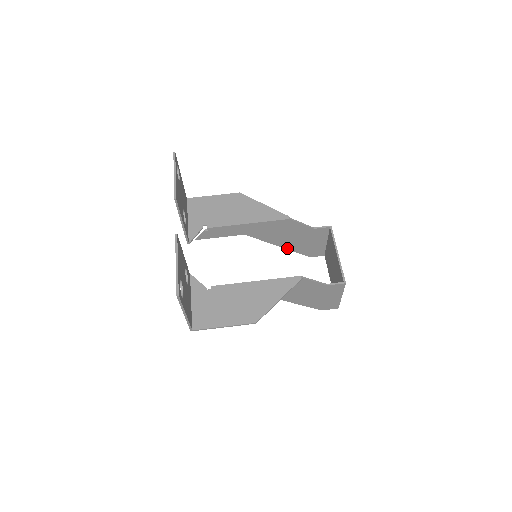
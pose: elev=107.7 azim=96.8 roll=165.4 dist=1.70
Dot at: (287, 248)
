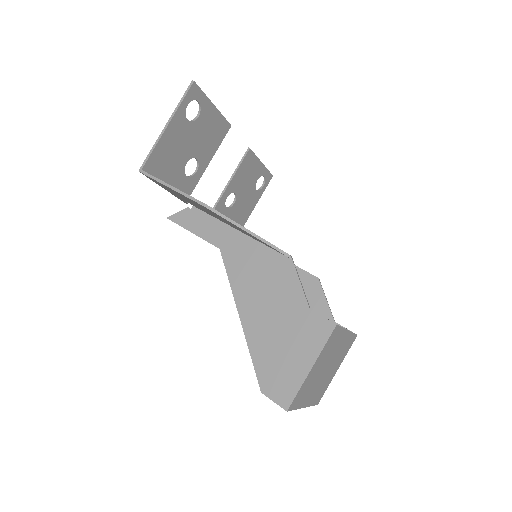
Dot at: occluded
